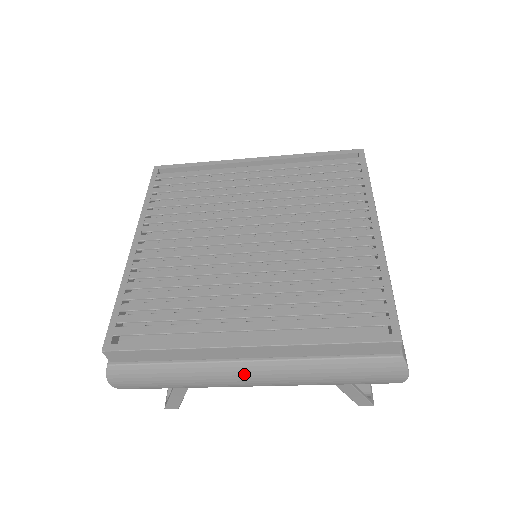
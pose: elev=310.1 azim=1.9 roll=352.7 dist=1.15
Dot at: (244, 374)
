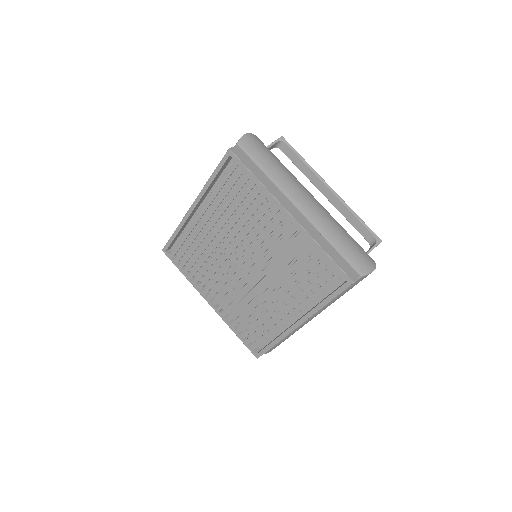
Dot at: occluded
